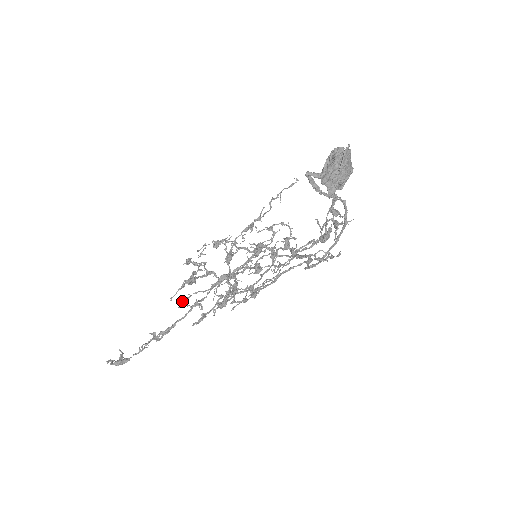
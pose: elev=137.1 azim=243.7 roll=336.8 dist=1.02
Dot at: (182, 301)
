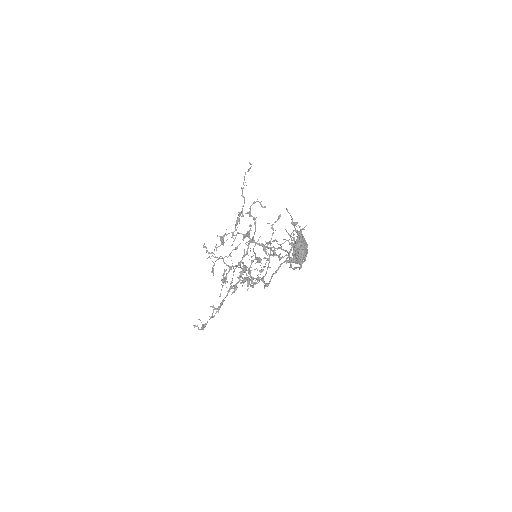
Dot at: (212, 270)
